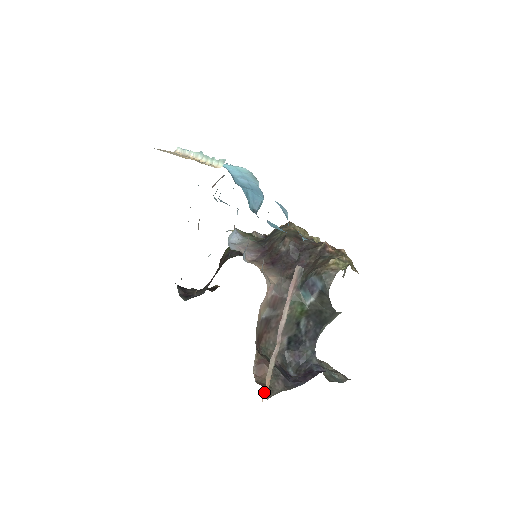
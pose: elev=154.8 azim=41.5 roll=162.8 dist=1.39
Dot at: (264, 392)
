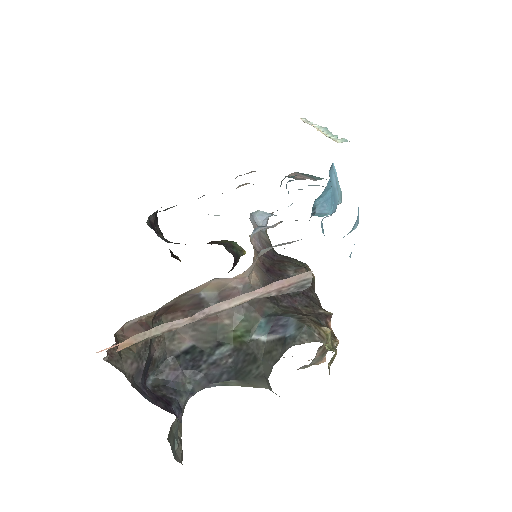
Dot at: occluded
